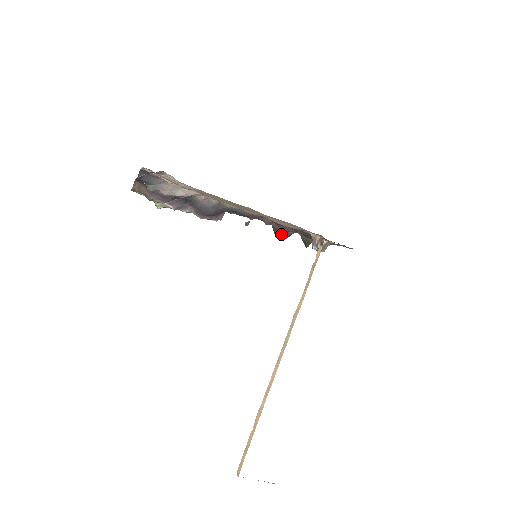
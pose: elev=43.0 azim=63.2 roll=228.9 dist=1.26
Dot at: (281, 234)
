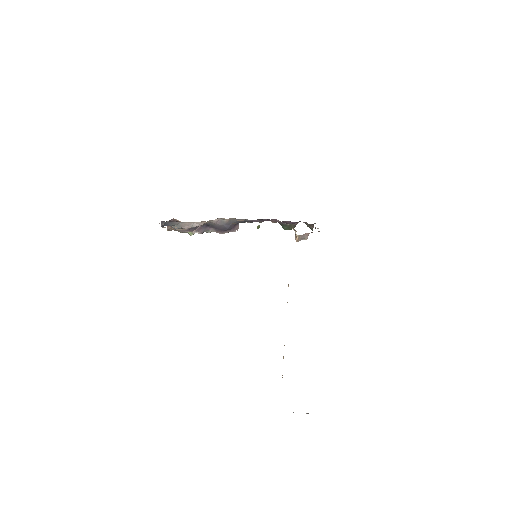
Dot at: (287, 227)
